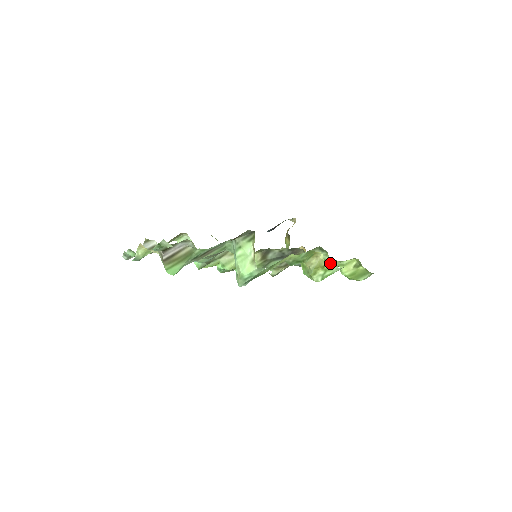
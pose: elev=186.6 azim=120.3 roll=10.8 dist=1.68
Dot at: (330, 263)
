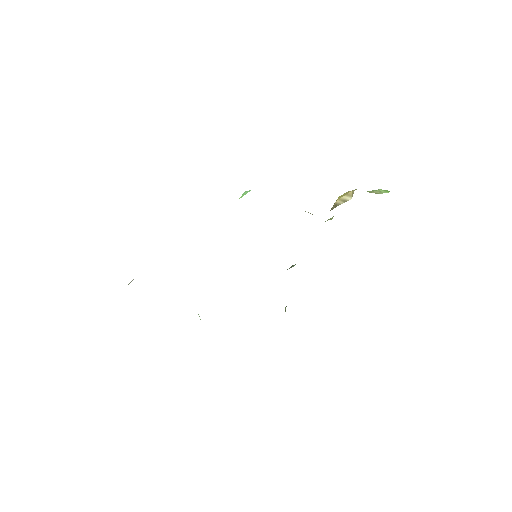
Dot at: occluded
